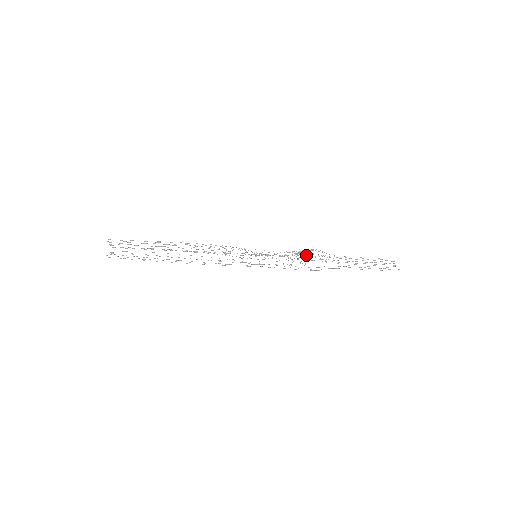
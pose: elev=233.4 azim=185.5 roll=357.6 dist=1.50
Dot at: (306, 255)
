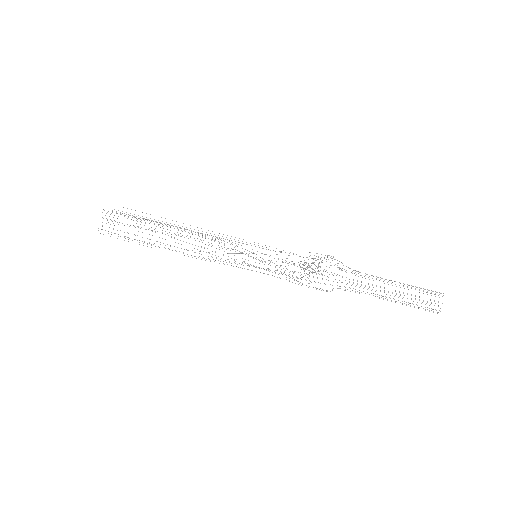
Dot at: (313, 272)
